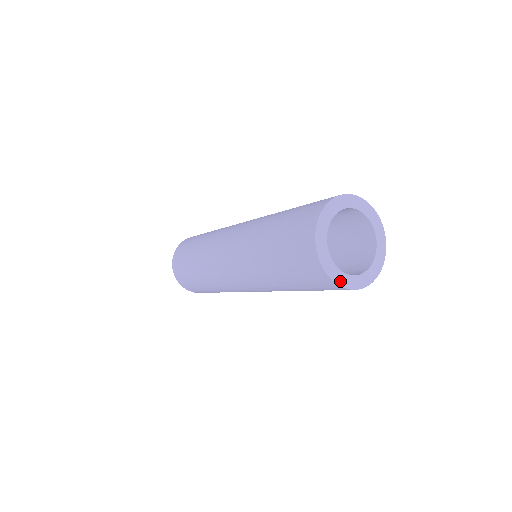
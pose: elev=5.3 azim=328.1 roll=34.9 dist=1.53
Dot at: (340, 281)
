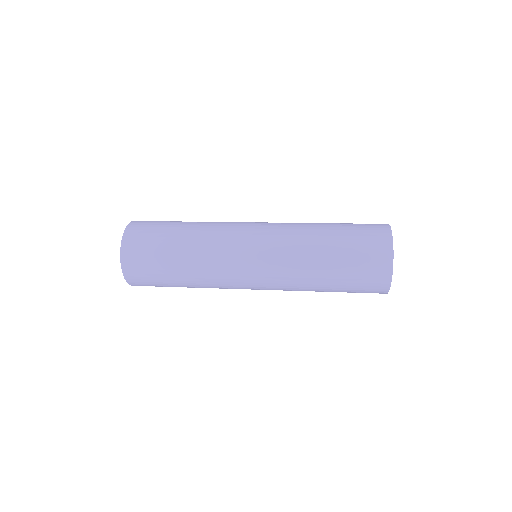
Dot at: (389, 286)
